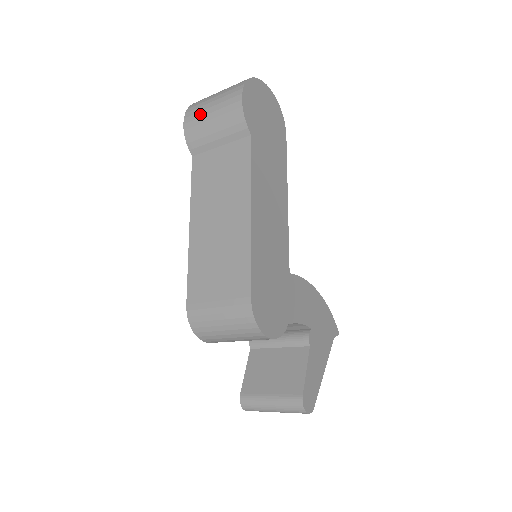
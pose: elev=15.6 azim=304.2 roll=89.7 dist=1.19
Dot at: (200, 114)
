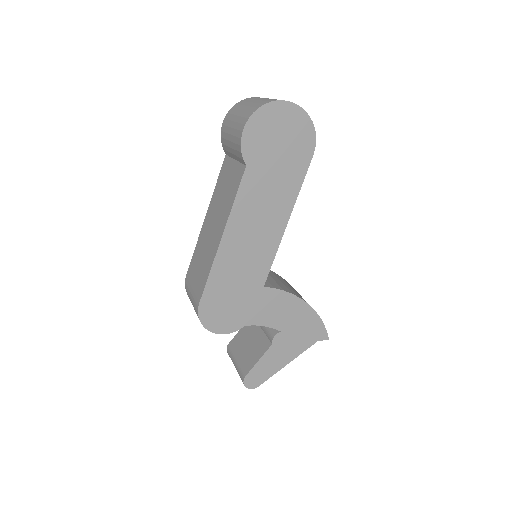
Dot at: (229, 123)
